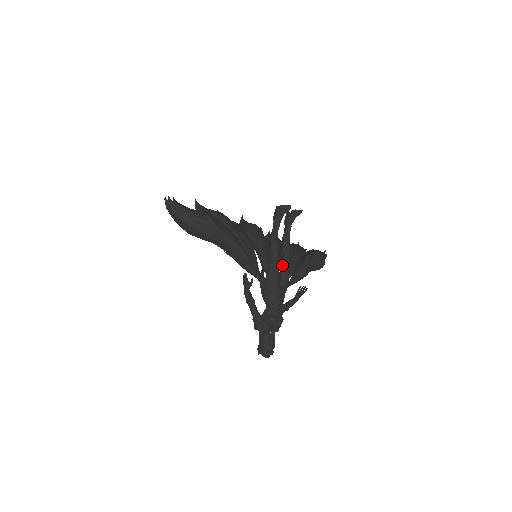
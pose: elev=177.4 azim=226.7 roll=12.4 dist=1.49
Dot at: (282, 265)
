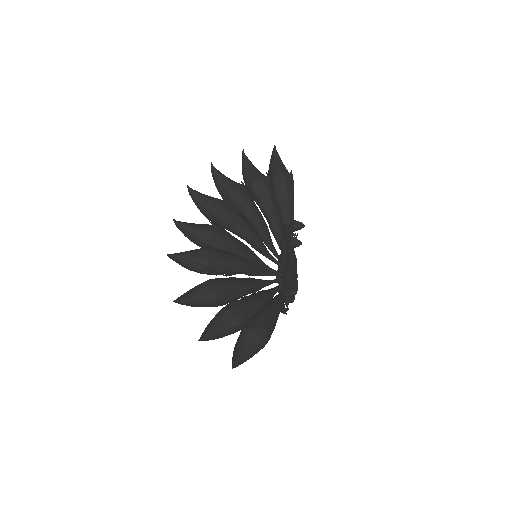
Dot at: (290, 259)
